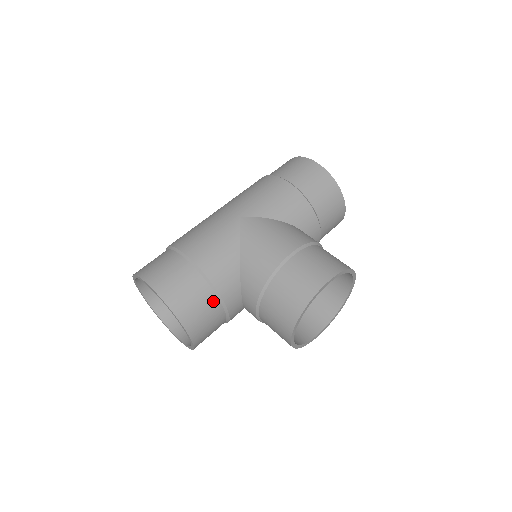
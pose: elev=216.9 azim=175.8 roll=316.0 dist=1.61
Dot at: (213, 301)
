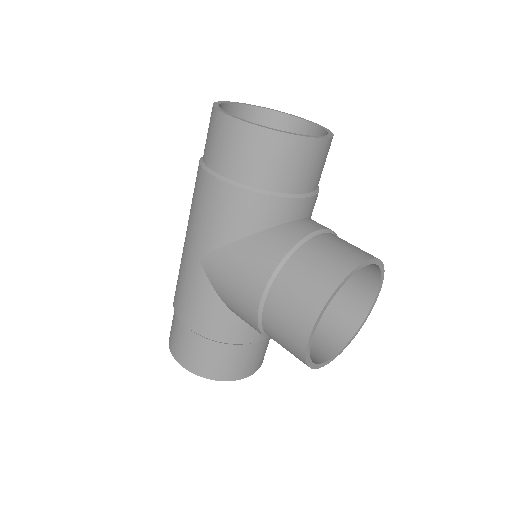
Dot at: (235, 349)
